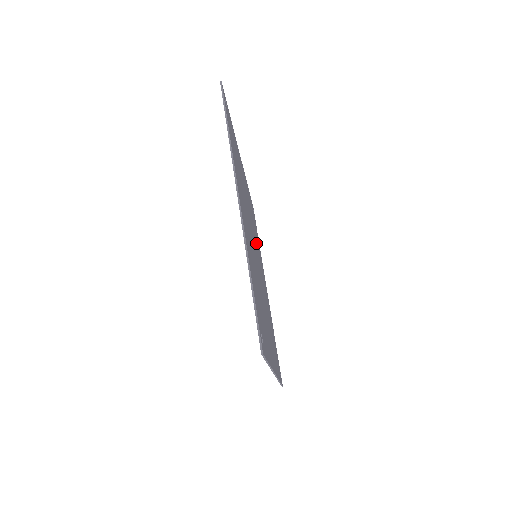
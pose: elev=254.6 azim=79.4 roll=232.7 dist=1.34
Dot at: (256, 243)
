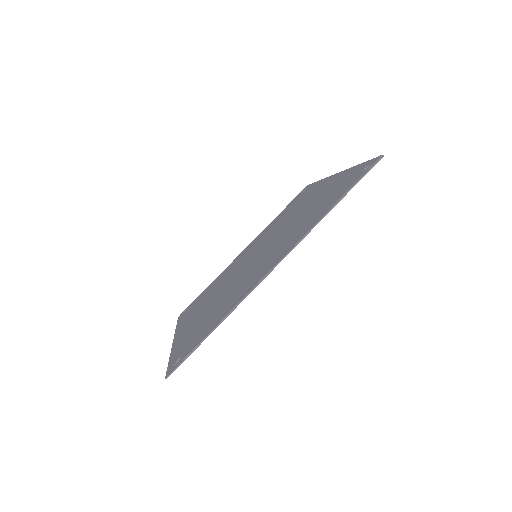
Dot at: occluded
